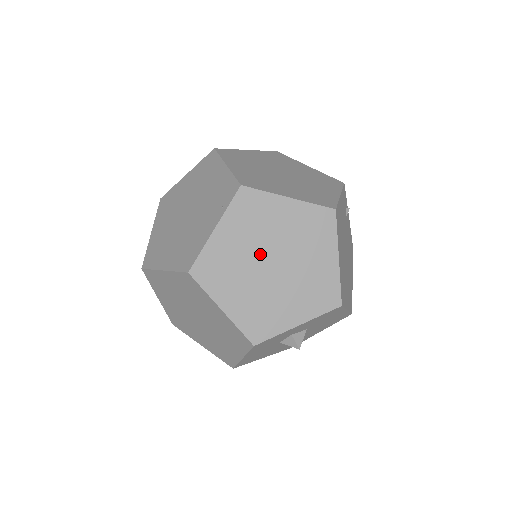
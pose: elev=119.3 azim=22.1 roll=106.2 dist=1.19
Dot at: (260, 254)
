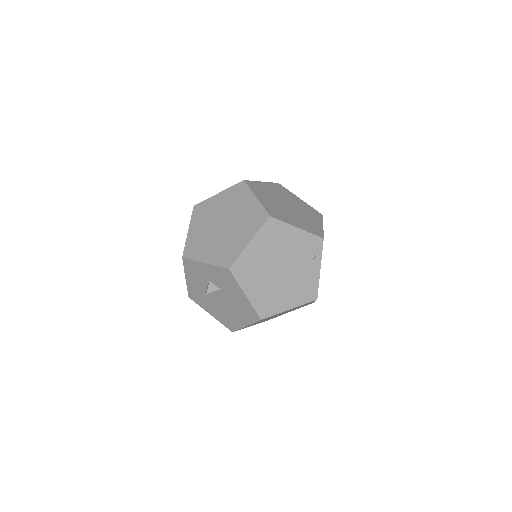
Dot at: (223, 216)
